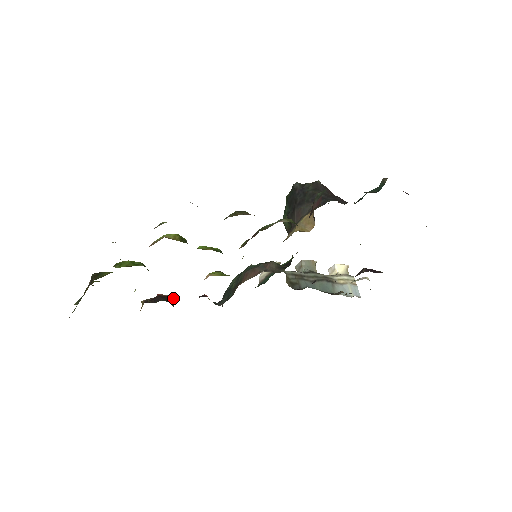
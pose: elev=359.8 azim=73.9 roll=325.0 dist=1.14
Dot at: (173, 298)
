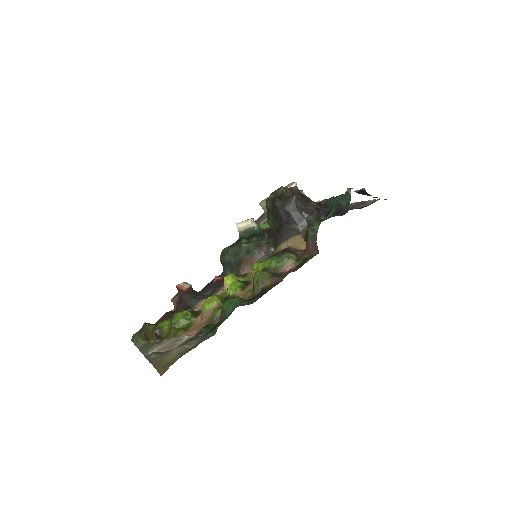
Dot at: (191, 286)
